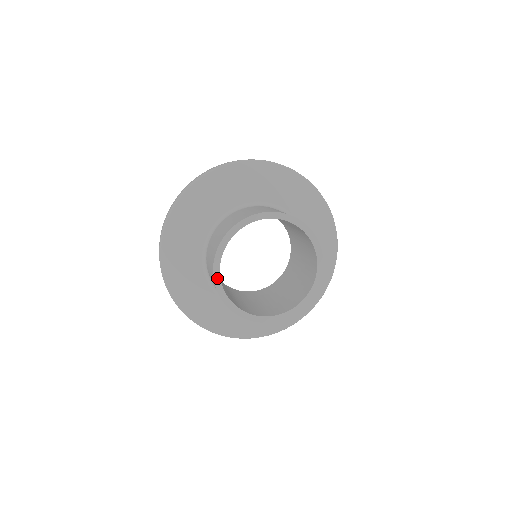
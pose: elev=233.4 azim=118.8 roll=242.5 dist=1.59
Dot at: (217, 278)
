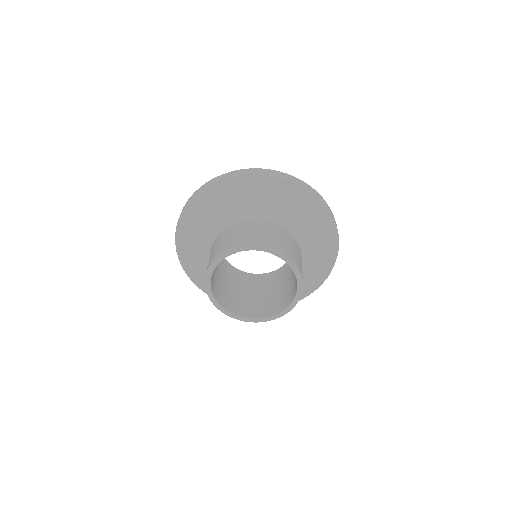
Dot at: (222, 309)
